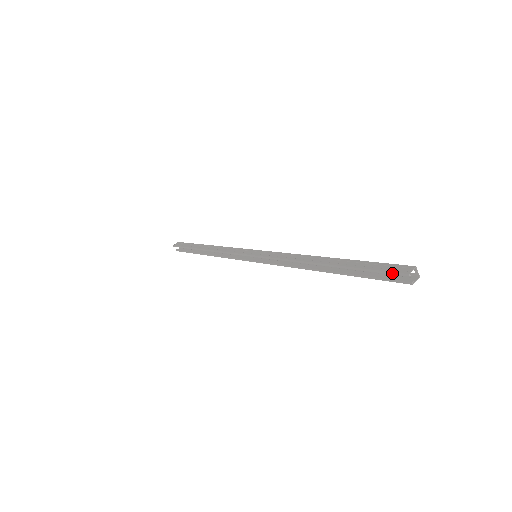
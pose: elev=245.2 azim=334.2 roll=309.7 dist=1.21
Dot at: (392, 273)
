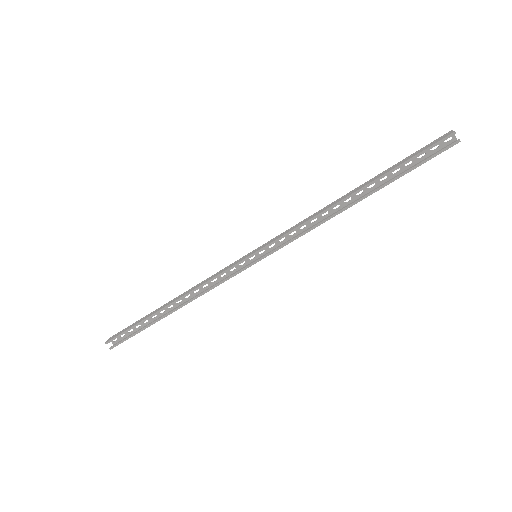
Dot at: (438, 143)
